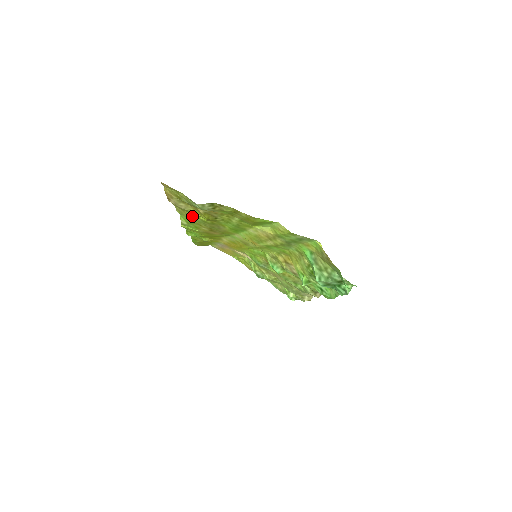
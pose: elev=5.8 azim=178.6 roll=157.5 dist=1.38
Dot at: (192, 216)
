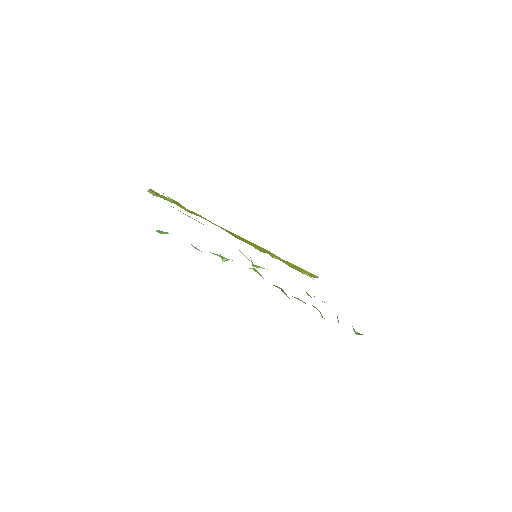
Dot at: occluded
